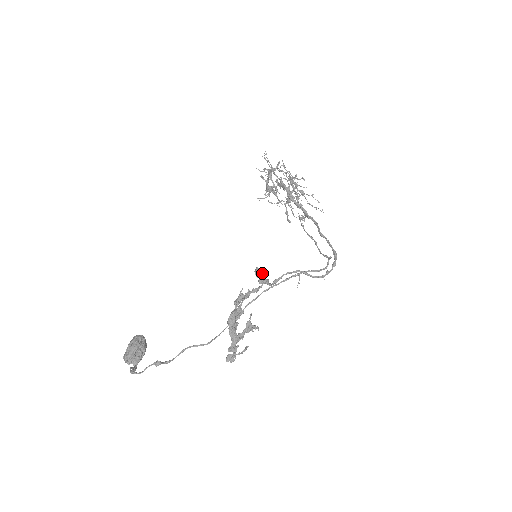
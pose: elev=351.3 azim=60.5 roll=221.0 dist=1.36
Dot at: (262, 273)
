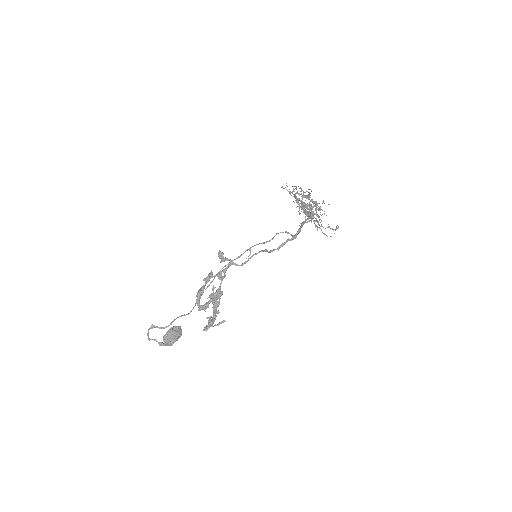
Dot at: (222, 254)
